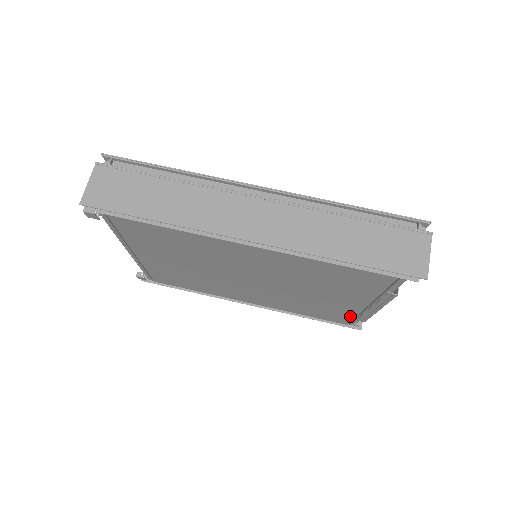
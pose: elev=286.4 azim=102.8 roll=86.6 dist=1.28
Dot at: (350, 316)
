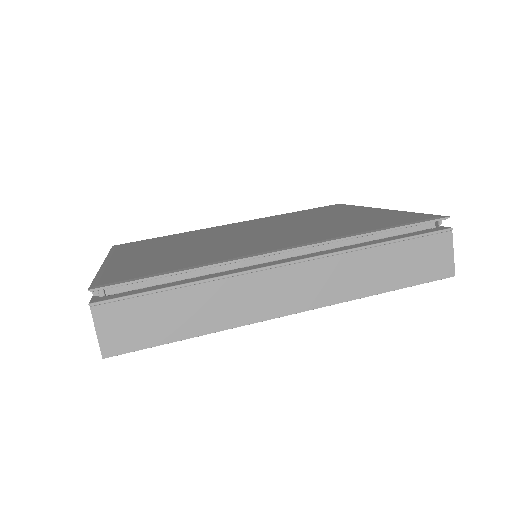
Dot at: occluded
